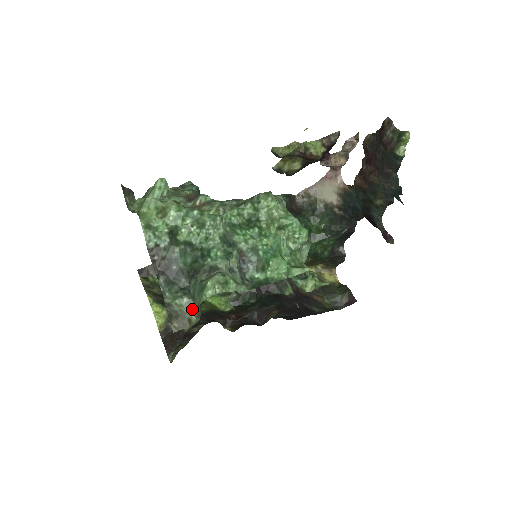
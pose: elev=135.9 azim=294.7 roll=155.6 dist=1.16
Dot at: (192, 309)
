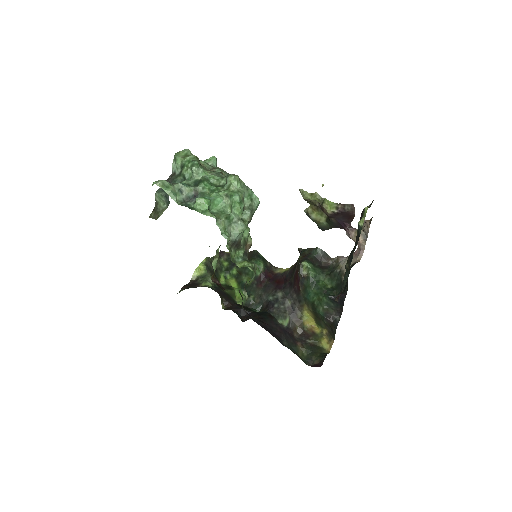
Dot at: (163, 211)
